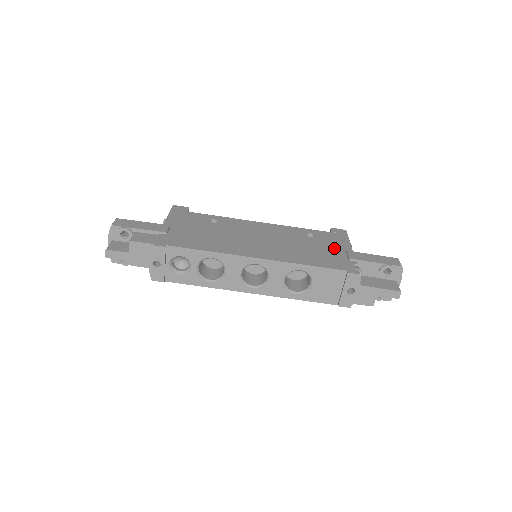
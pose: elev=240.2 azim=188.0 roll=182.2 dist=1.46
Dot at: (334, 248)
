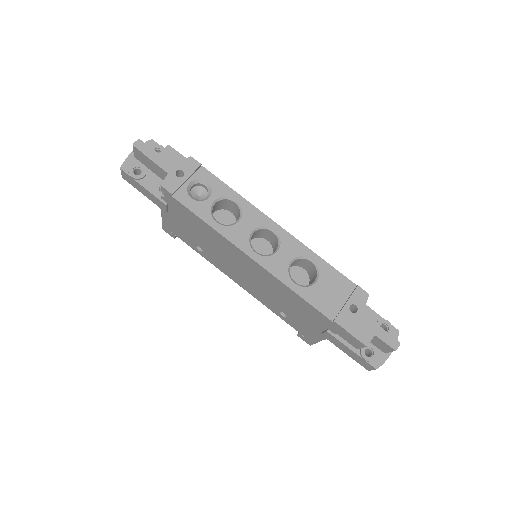
Dot at: occluded
